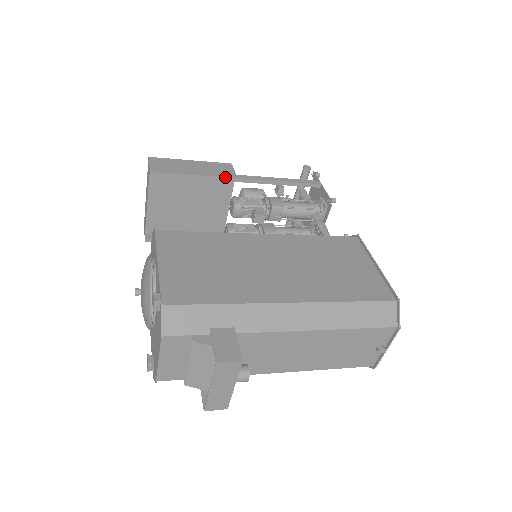
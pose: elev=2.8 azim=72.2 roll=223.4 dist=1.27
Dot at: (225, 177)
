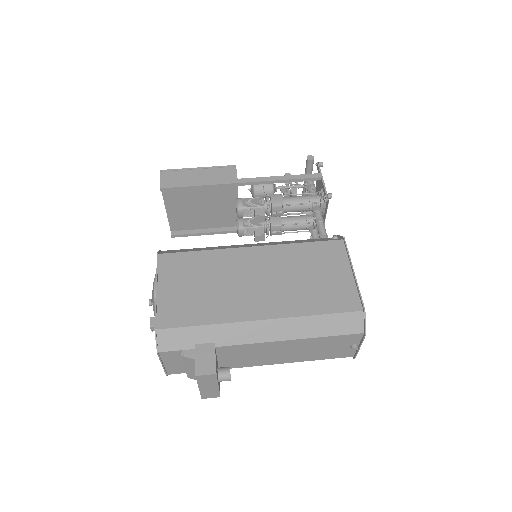
Dot at: (227, 183)
